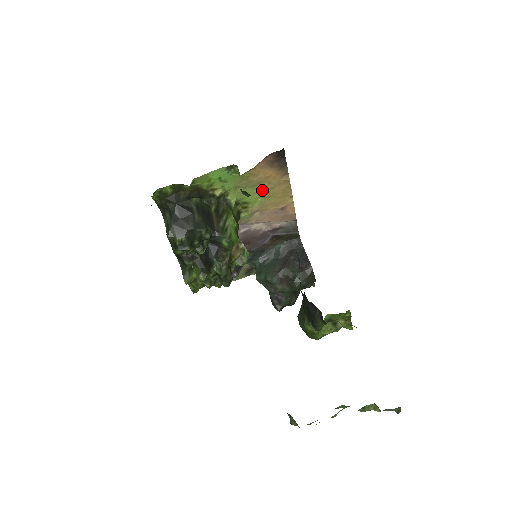
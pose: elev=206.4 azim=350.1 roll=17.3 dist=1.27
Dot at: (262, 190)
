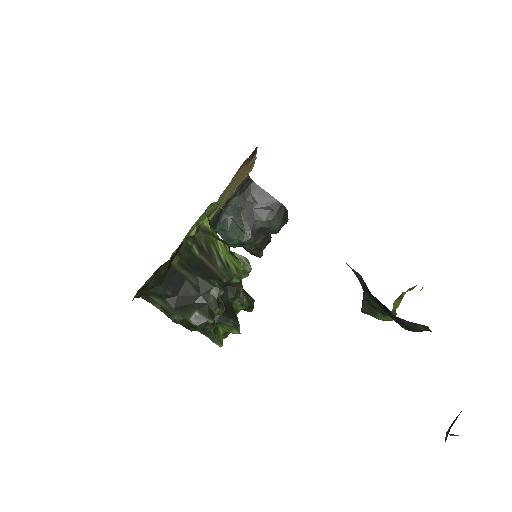
Dot at: (230, 188)
